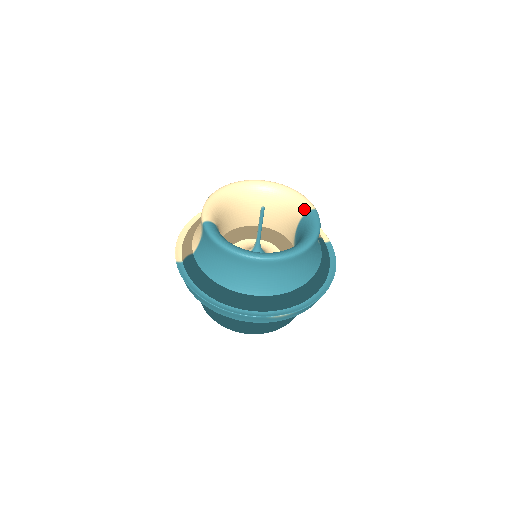
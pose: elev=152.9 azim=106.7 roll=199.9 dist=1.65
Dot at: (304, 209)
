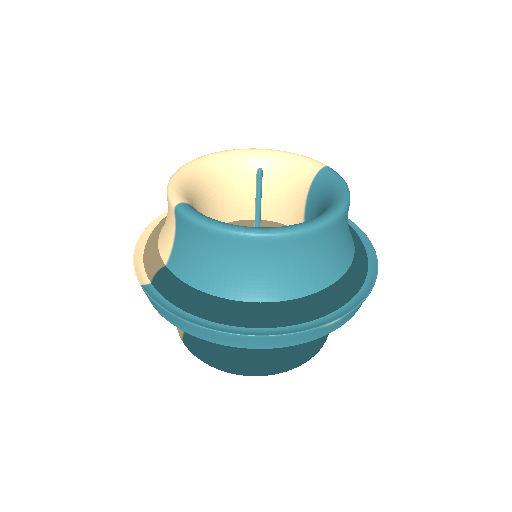
Dot at: (311, 170)
